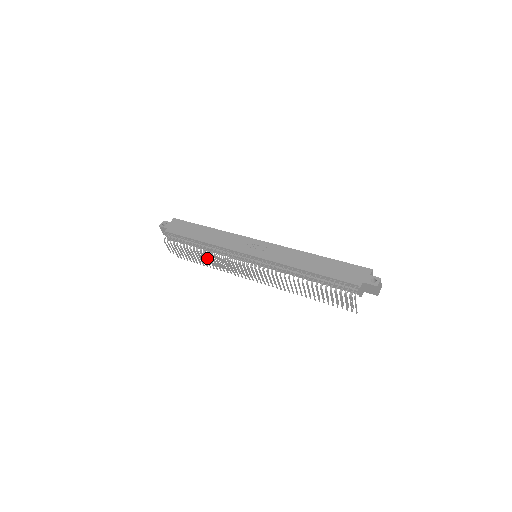
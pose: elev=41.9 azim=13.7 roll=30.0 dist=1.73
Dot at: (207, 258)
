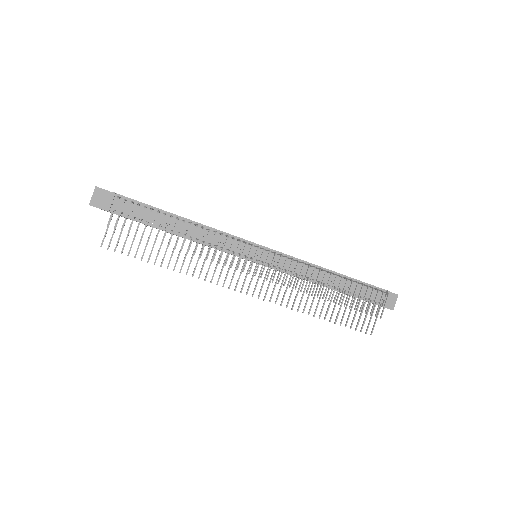
Dot at: occluded
